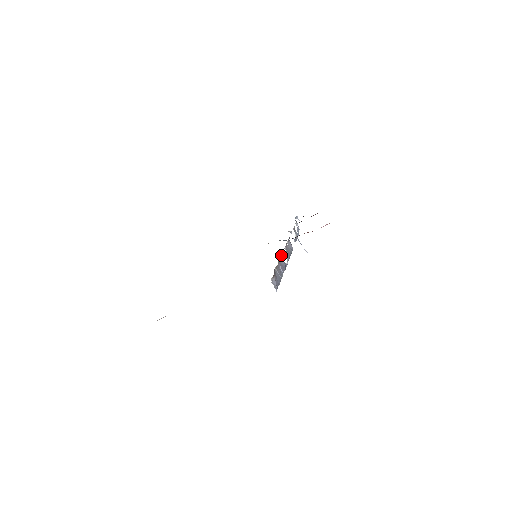
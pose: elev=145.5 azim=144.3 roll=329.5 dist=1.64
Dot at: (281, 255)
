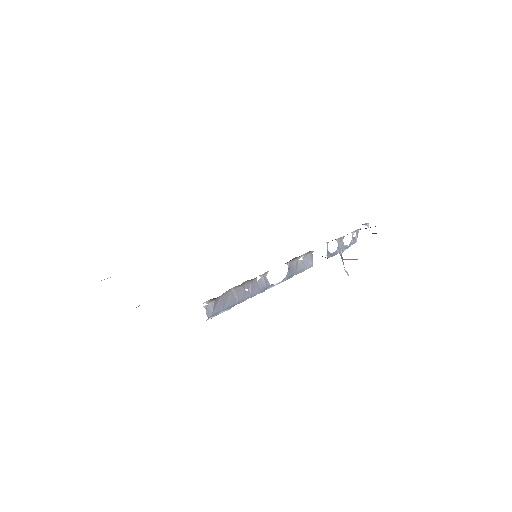
Dot at: (265, 272)
